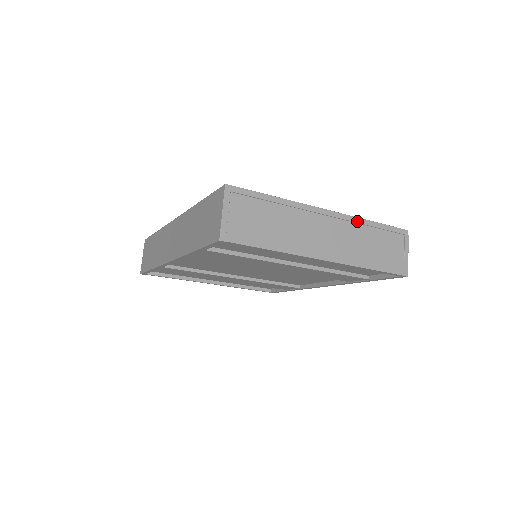
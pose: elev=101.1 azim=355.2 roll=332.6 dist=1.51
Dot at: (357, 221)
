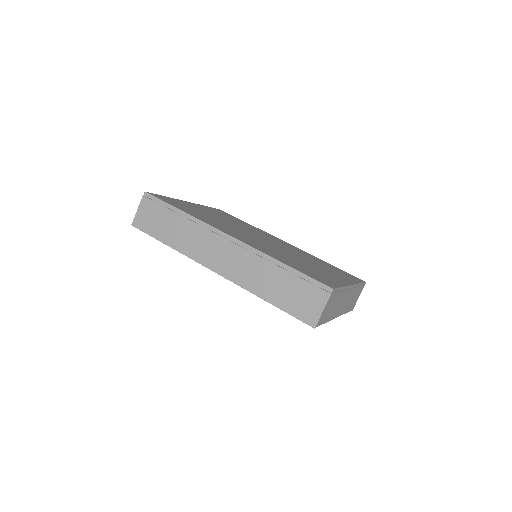
Dot at: occluded
